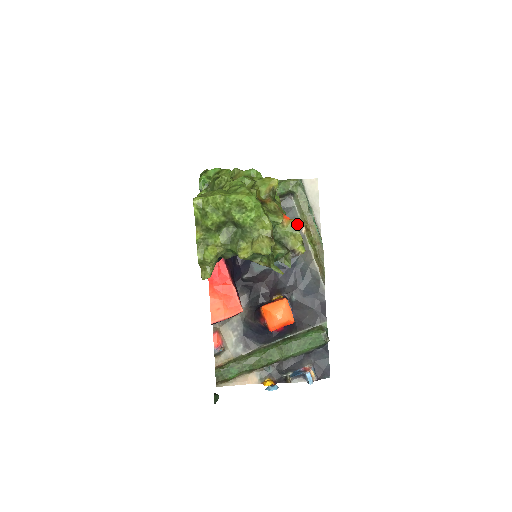
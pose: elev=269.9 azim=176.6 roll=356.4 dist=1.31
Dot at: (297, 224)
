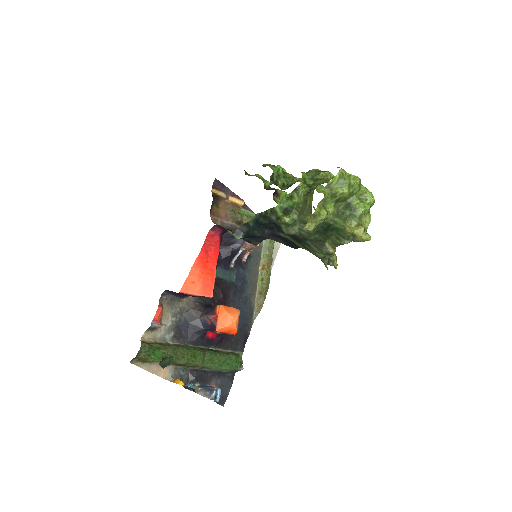
Dot at: occluded
